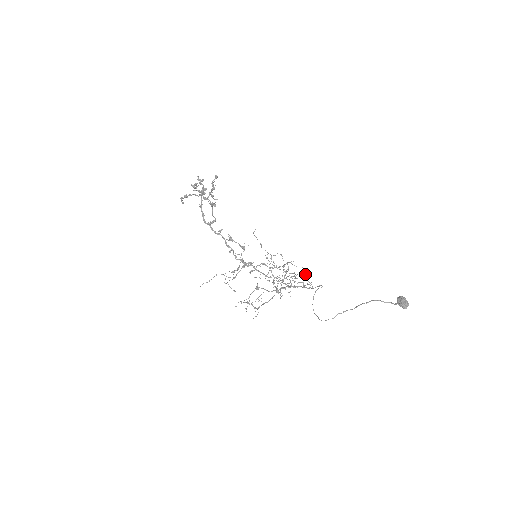
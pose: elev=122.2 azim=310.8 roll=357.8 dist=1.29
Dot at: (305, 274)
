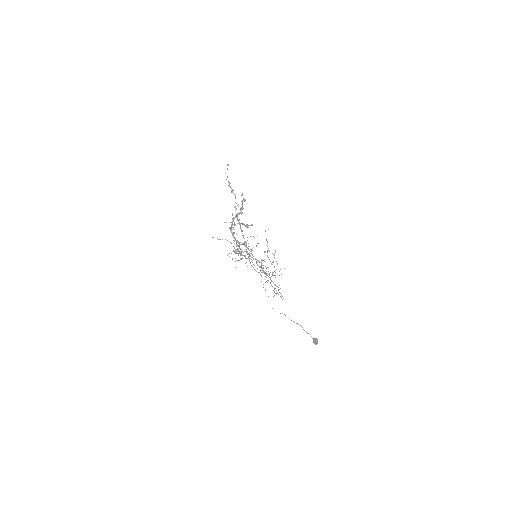
Dot at: occluded
